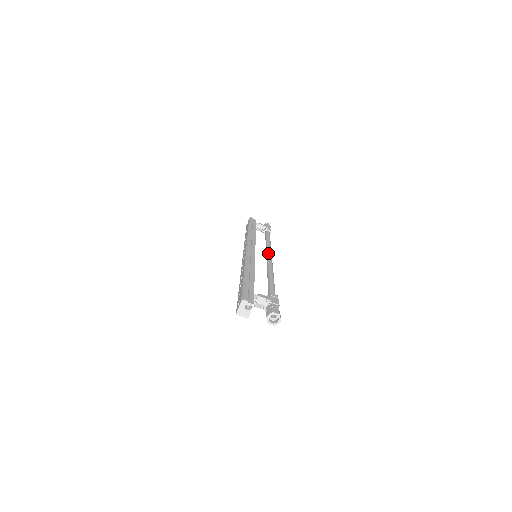
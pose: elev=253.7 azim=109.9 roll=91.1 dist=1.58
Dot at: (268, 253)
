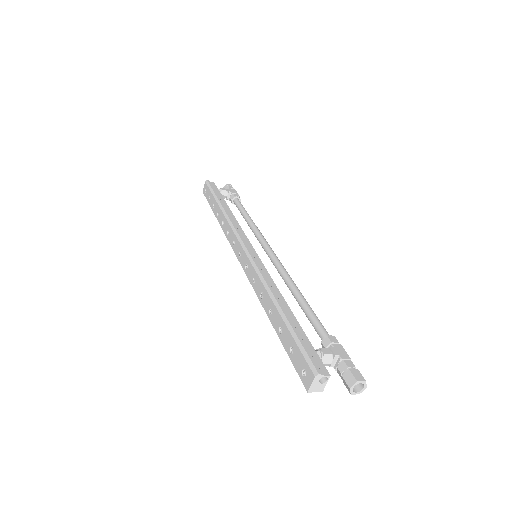
Dot at: (267, 246)
